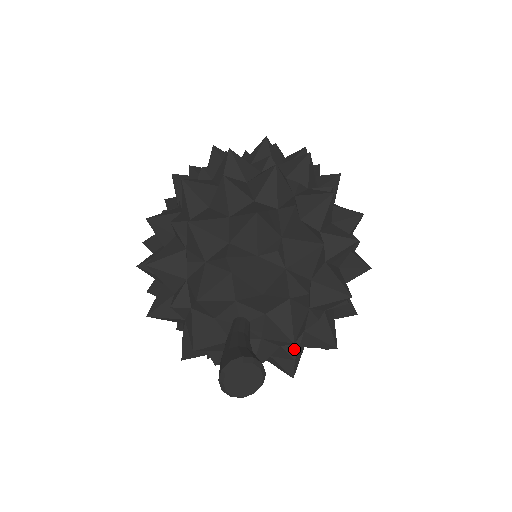
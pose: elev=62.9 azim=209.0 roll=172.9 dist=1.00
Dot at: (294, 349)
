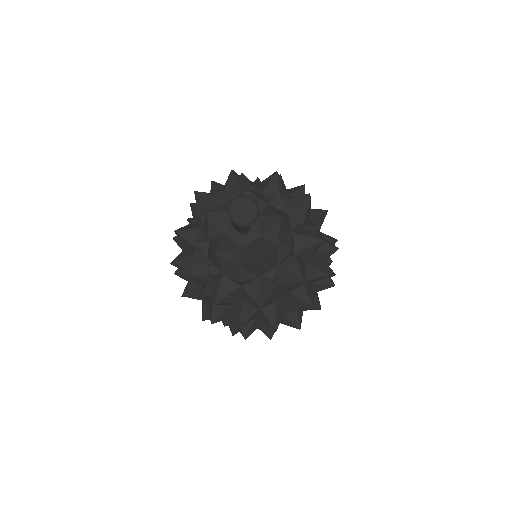
Dot at: (245, 277)
